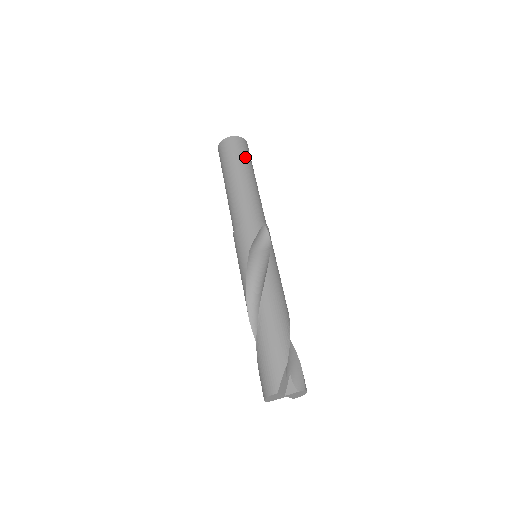
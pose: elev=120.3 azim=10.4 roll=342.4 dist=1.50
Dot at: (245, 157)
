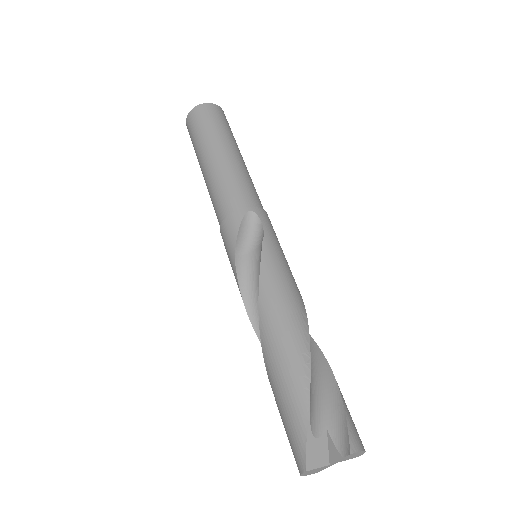
Dot at: (211, 128)
